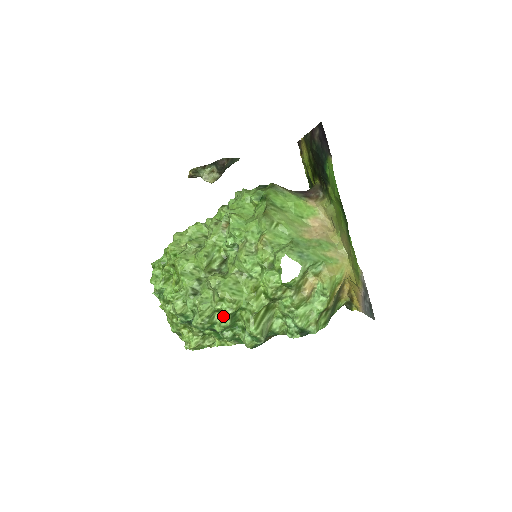
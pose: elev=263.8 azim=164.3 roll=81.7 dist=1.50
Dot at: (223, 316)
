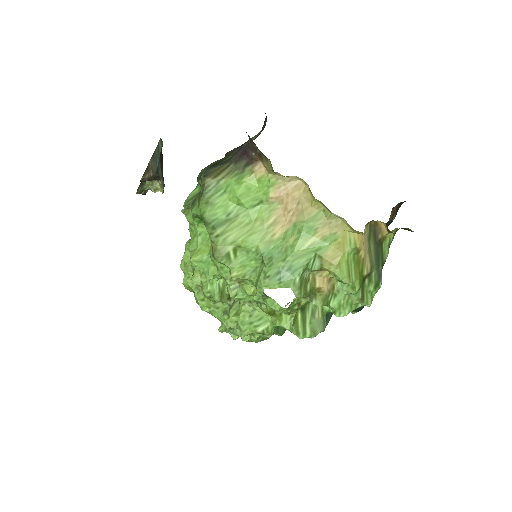
Dot at: occluded
